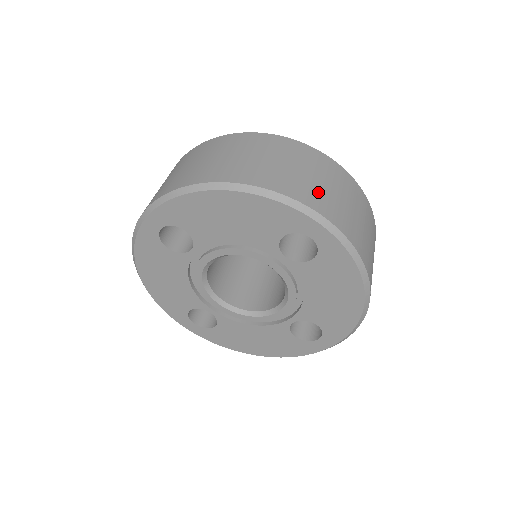
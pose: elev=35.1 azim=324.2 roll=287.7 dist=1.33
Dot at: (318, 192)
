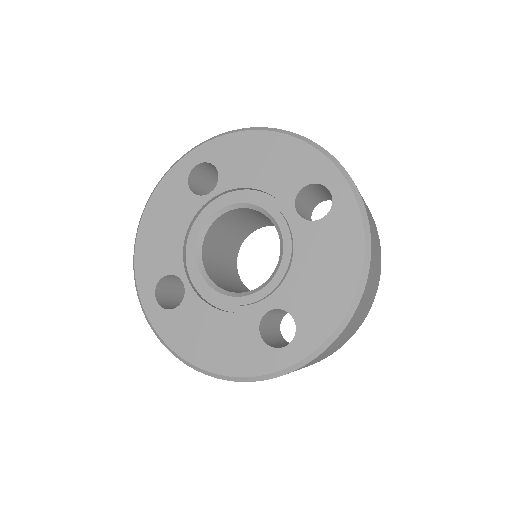
Dot at: occluded
